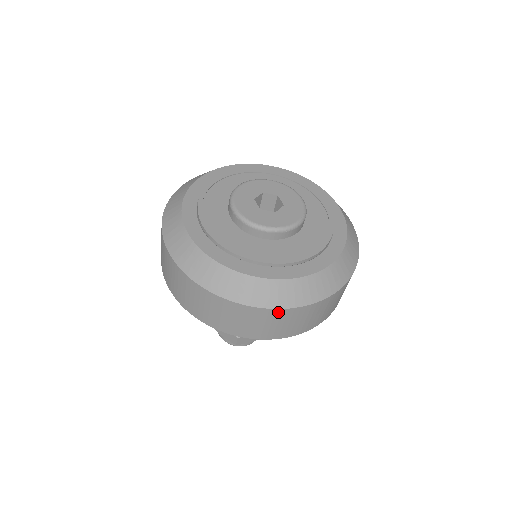
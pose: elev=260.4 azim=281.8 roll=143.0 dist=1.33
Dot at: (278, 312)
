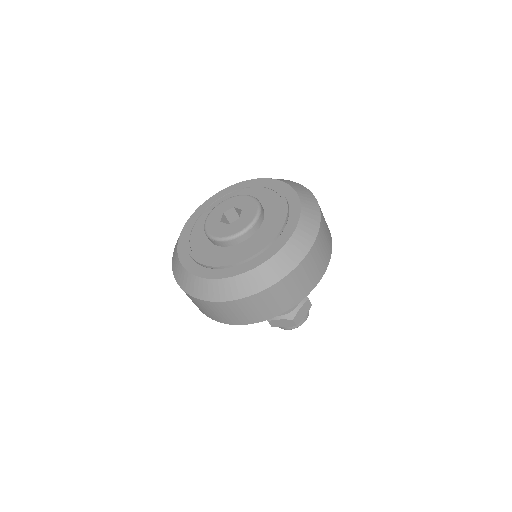
Dot at: (289, 277)
